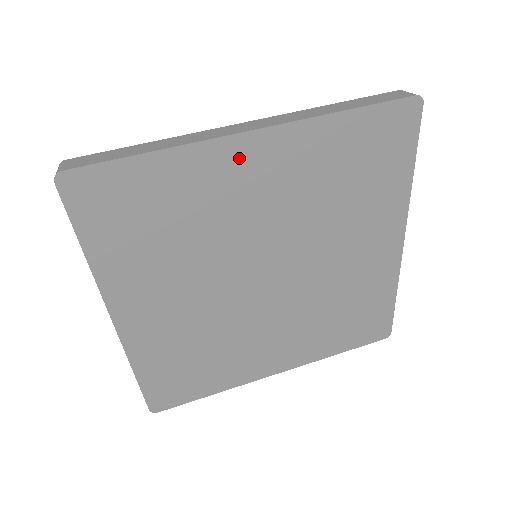
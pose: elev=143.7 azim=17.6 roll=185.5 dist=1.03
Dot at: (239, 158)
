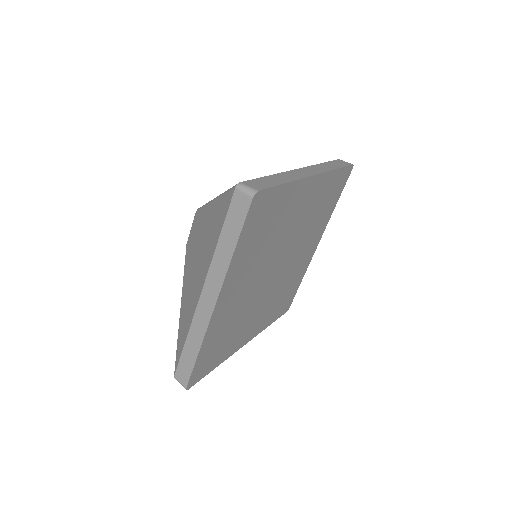
Dot at: (305, 190)
